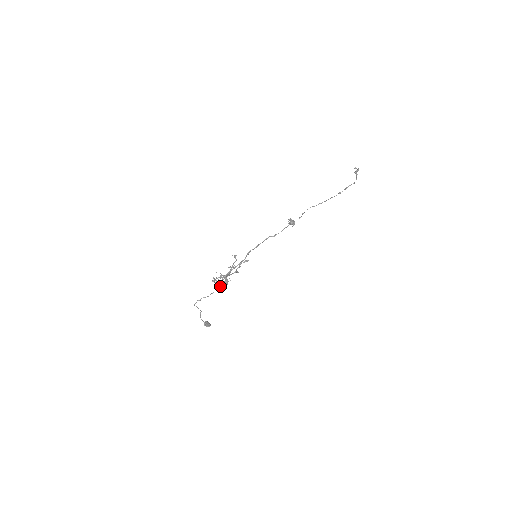
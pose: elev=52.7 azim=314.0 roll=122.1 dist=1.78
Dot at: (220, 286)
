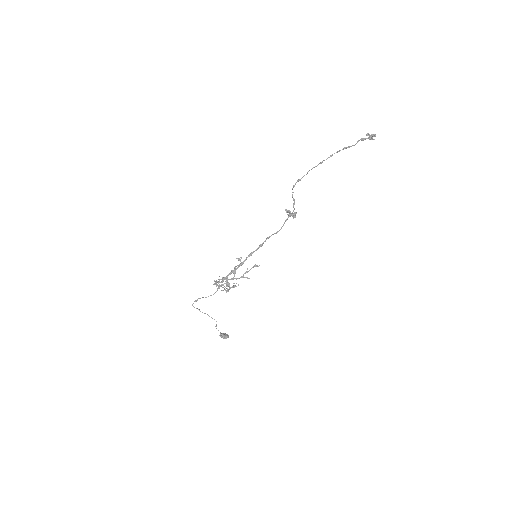
Dot at: (223, 290)
